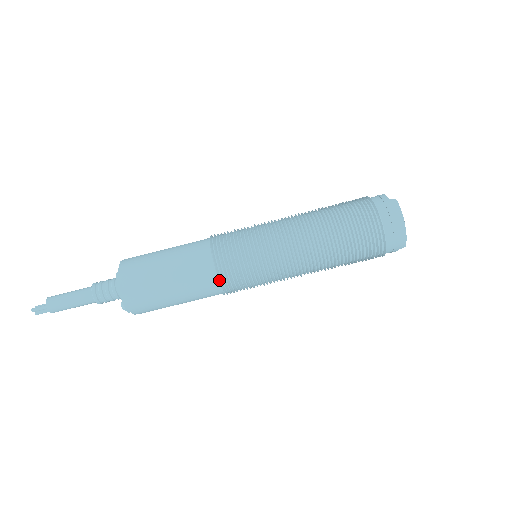
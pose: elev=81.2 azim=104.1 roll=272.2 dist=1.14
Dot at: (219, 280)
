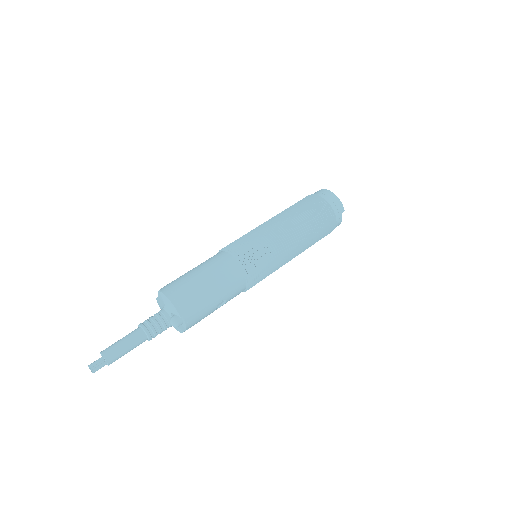
Dot at: (240, 263)
